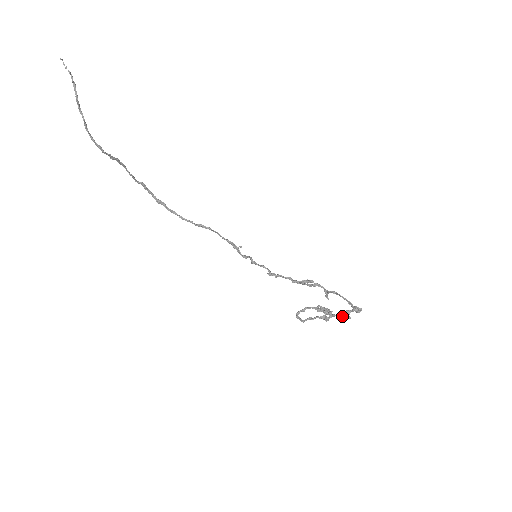
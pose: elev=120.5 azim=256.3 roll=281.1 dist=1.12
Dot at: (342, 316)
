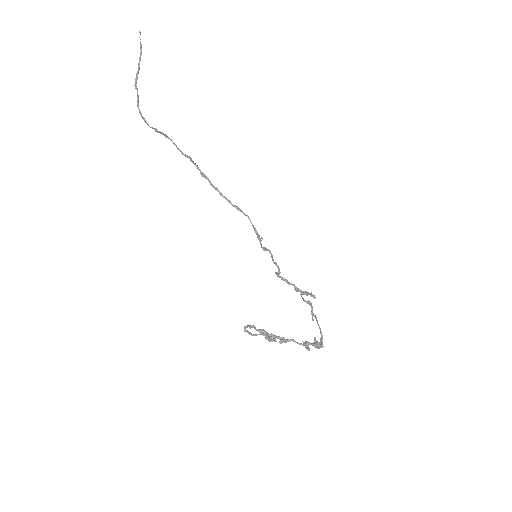
Dot at: (302, 344)
